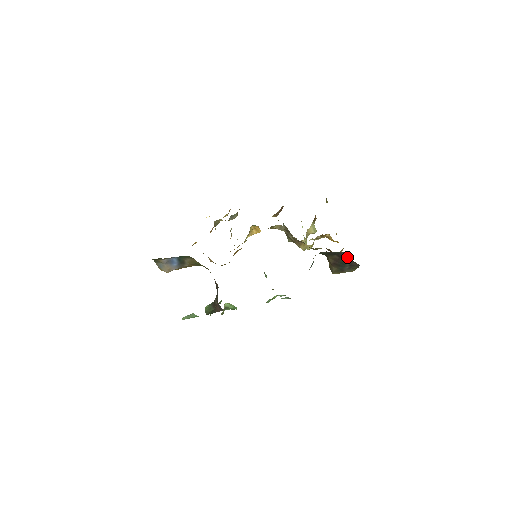
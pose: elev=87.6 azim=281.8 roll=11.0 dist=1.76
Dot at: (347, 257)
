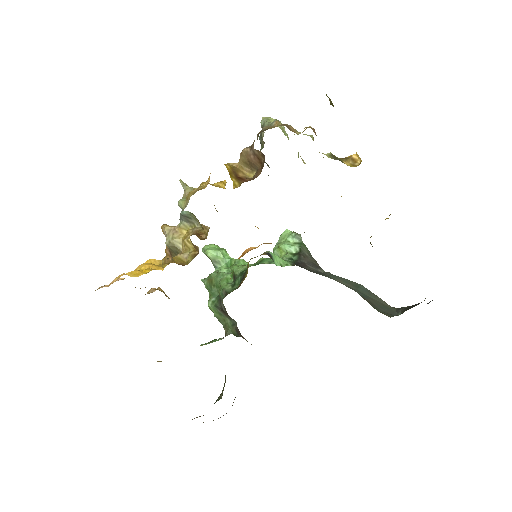
Dot at: occluded
